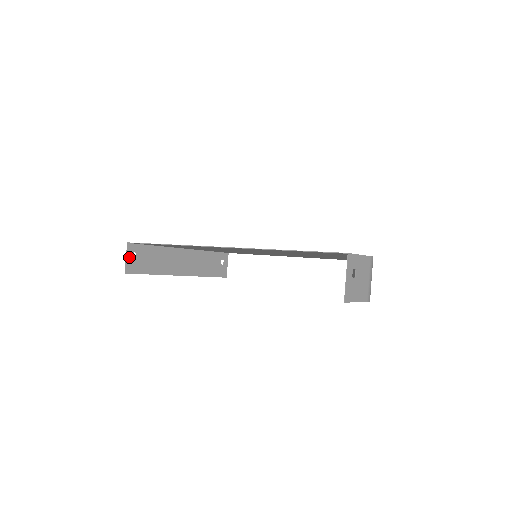
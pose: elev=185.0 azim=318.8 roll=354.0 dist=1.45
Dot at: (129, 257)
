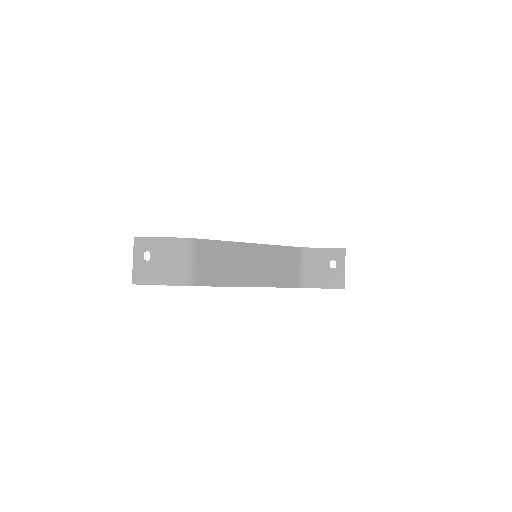
Dot at: occluded
